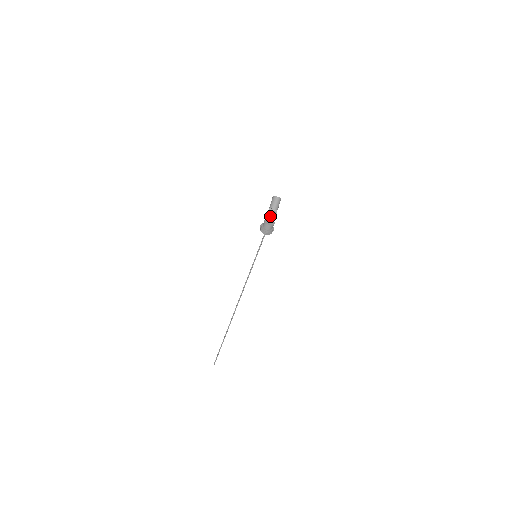
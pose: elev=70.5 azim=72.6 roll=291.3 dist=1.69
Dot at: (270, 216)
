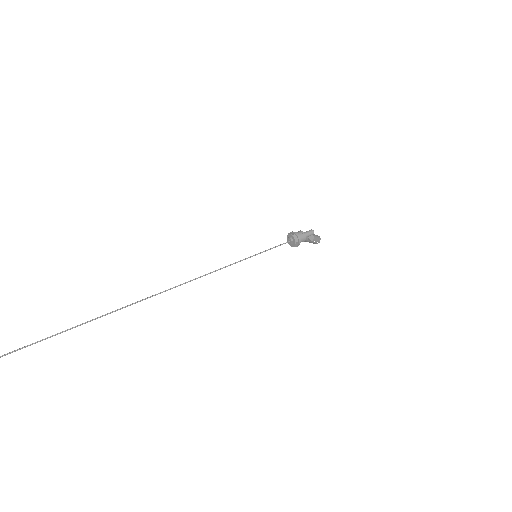
Dot at: (308, 231)
